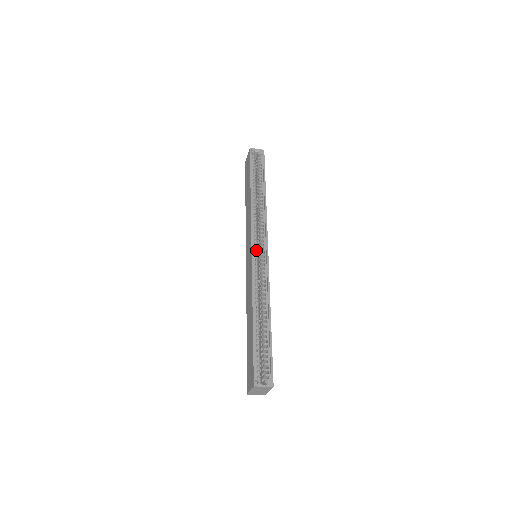
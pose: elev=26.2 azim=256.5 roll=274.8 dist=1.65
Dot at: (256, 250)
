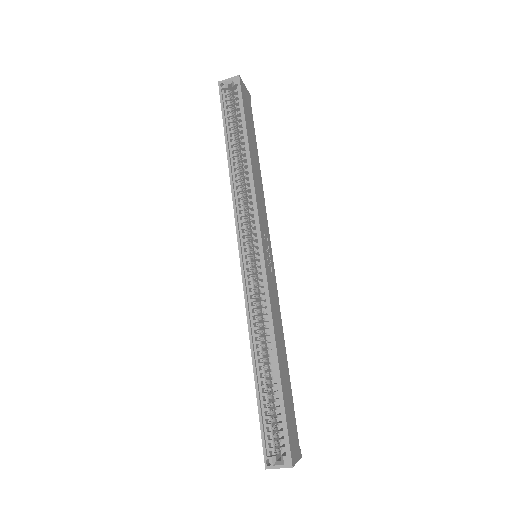
Dot at: (247, 254)
